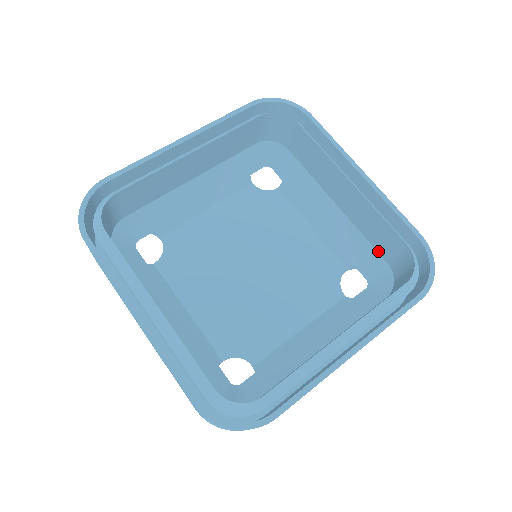
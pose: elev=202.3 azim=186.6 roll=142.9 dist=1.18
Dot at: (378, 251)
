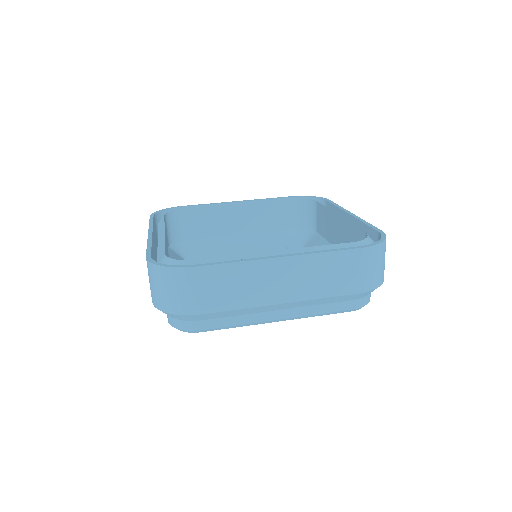
Dot at: occluded
